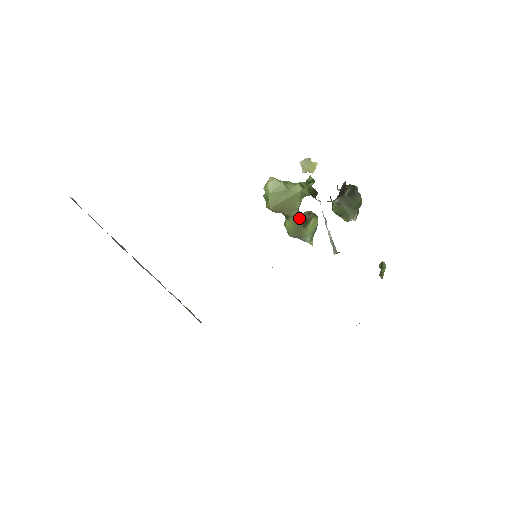
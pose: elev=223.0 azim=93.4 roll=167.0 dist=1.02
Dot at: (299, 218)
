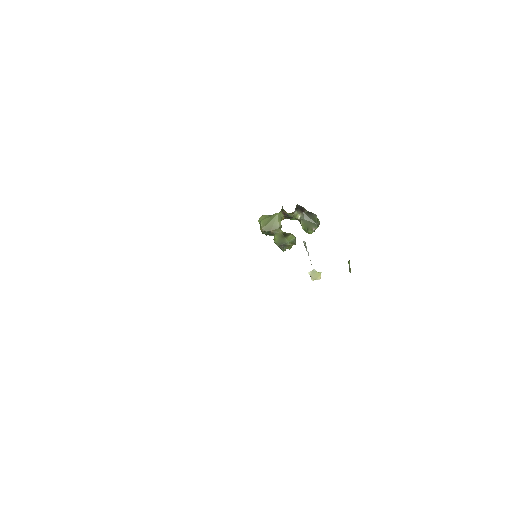
Dot at: (281, 232)
